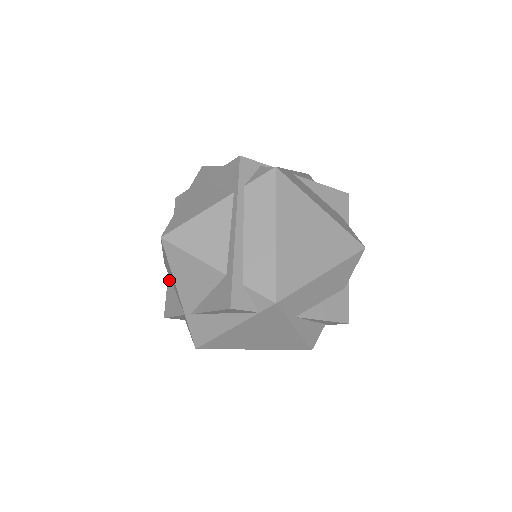
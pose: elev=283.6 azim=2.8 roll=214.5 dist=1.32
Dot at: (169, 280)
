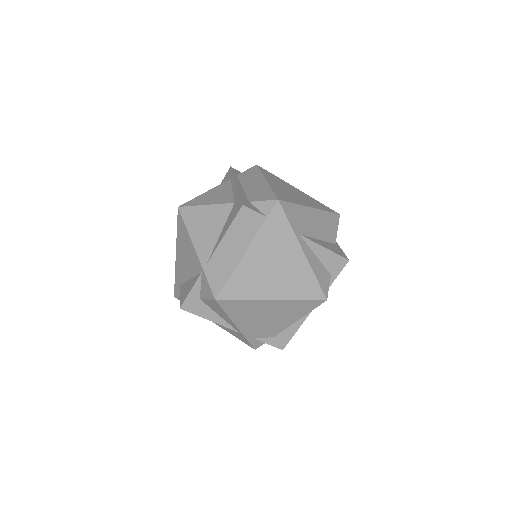
Dot at: (182, 286)
